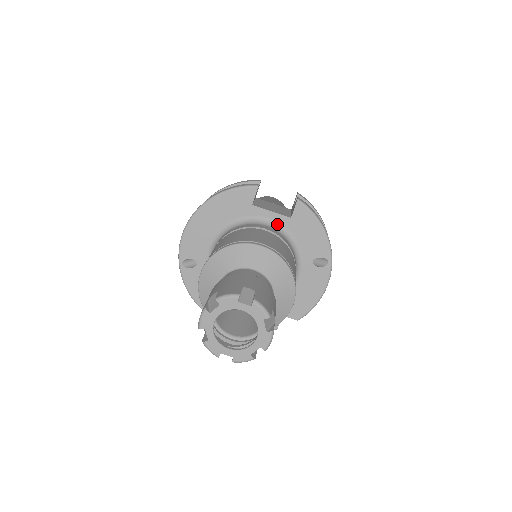
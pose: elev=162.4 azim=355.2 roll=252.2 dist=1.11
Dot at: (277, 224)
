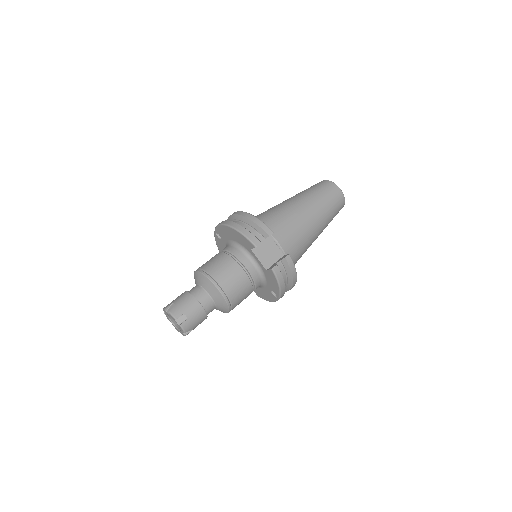
Dot at: (259, 266)
